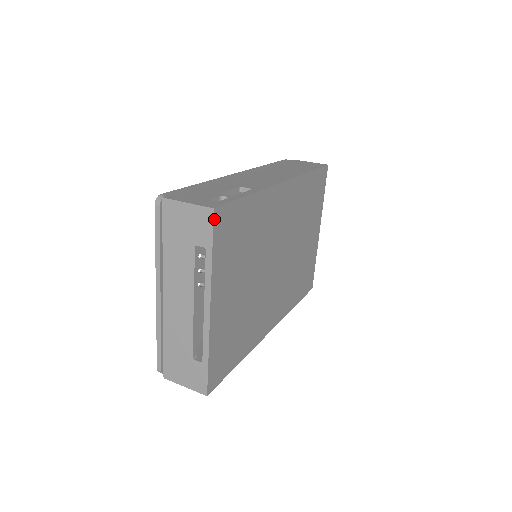
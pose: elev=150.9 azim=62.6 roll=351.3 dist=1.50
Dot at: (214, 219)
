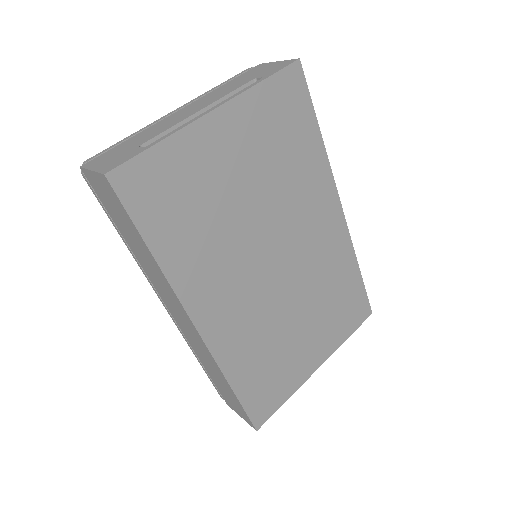
Dot at: (292, 65)
